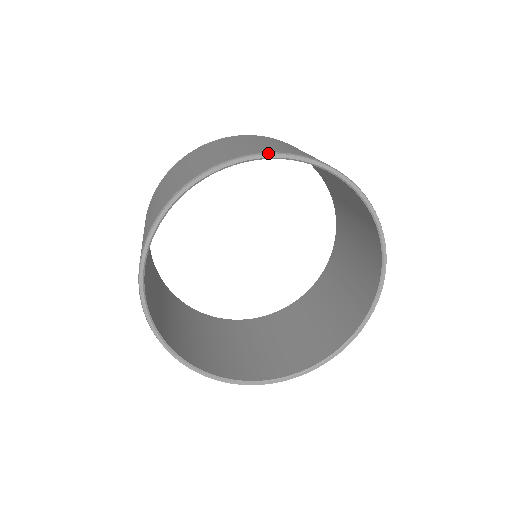
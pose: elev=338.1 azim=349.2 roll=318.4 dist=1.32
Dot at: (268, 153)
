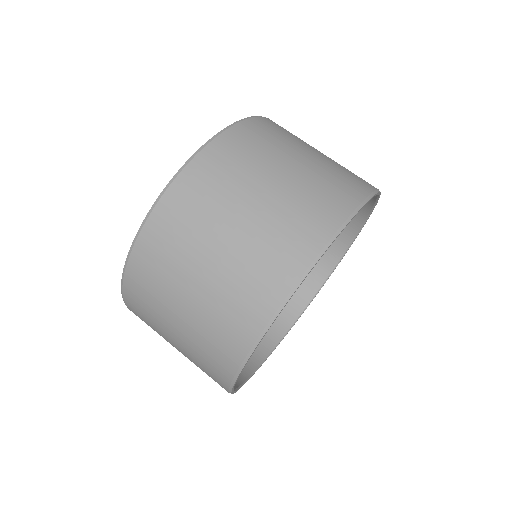
Dot at: (368, 199)
